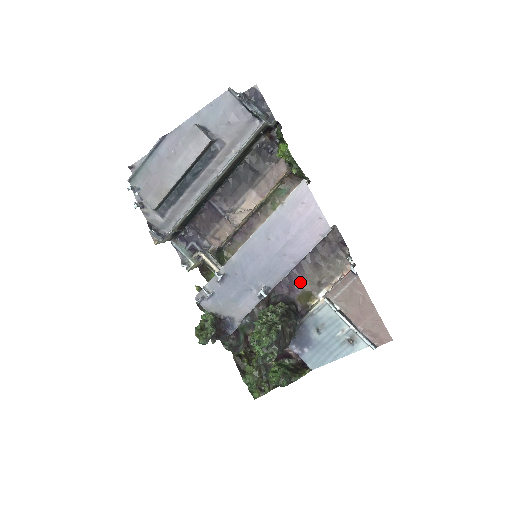
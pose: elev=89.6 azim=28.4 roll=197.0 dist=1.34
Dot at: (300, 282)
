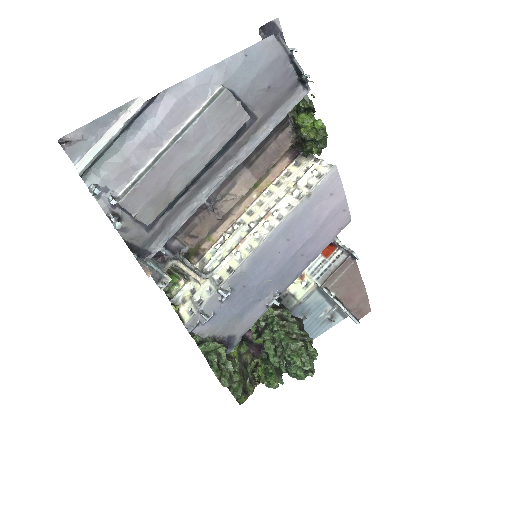
Dot at: occluded
